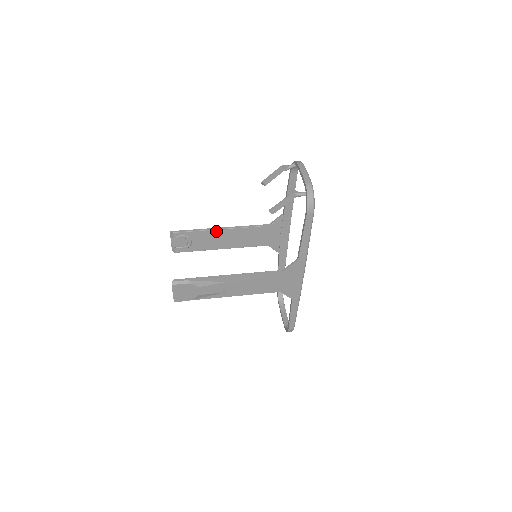
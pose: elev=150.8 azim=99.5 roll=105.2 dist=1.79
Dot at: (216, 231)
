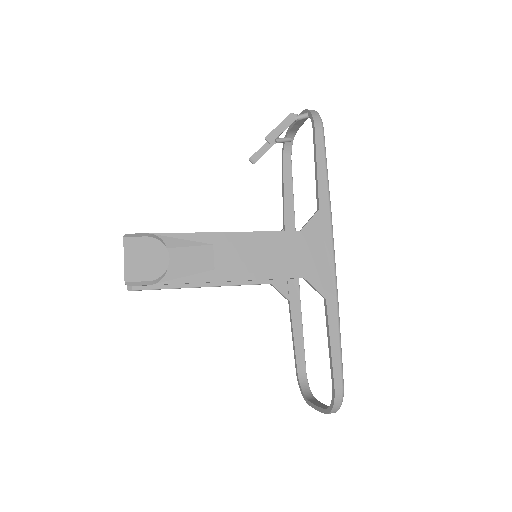
Dot at: occluded
